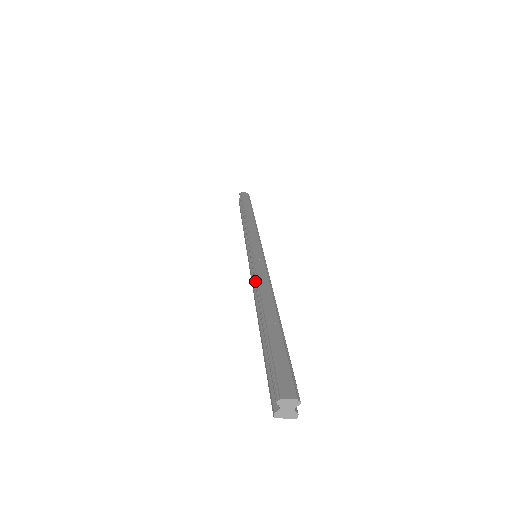
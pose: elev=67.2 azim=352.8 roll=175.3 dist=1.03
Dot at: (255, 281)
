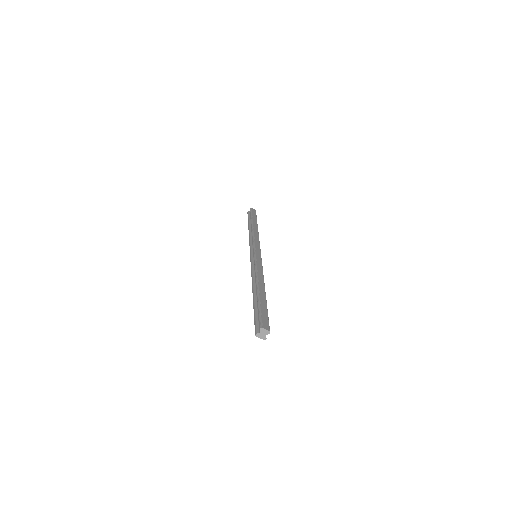
Dot at: (256, 271)
